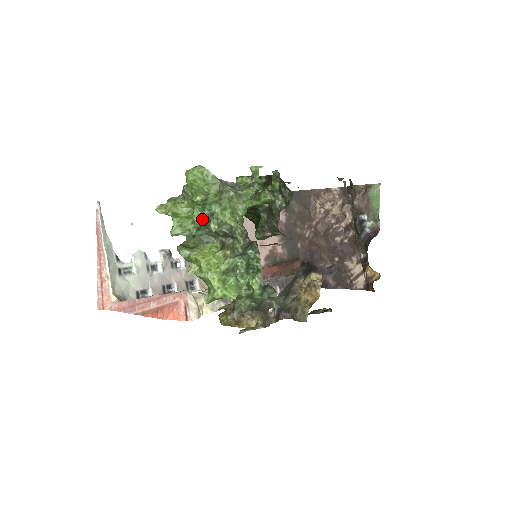
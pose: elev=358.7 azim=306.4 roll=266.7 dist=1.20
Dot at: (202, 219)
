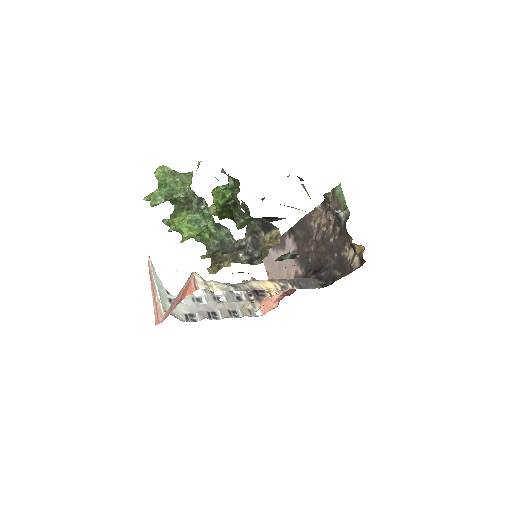
Dot at: (166, 192)
